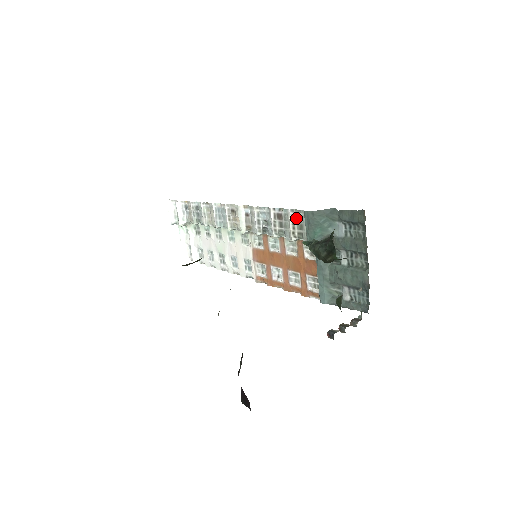
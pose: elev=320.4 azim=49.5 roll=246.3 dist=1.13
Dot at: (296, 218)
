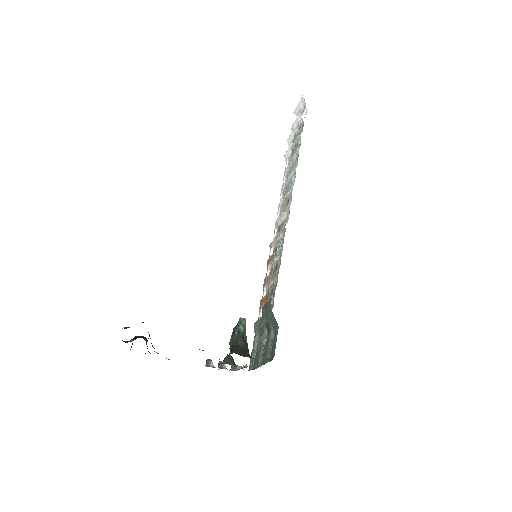
Dot at: (272, 289)
